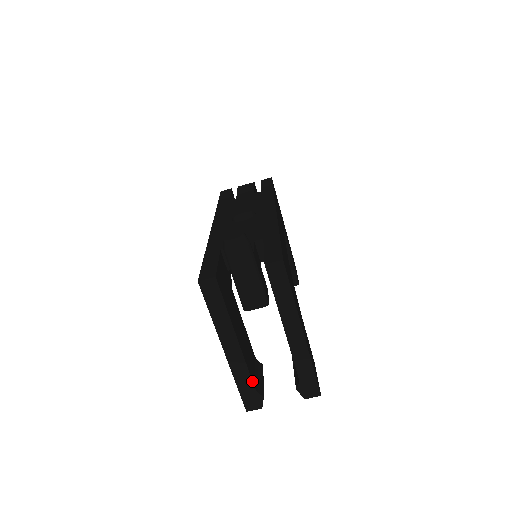
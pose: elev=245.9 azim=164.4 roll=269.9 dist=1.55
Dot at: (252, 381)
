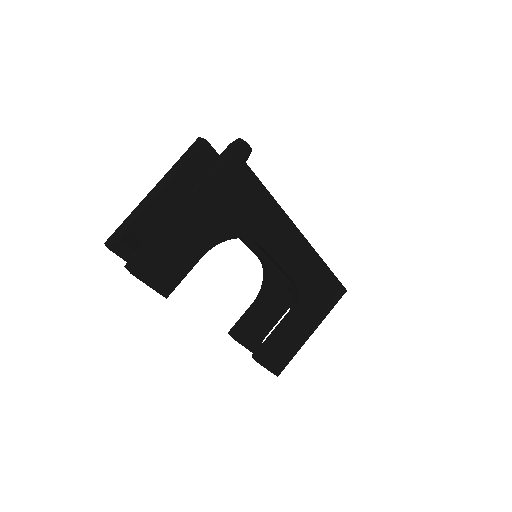
Dot at: (132, 223)
